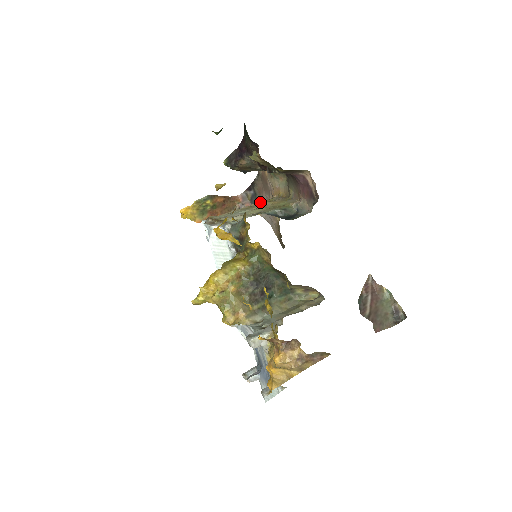
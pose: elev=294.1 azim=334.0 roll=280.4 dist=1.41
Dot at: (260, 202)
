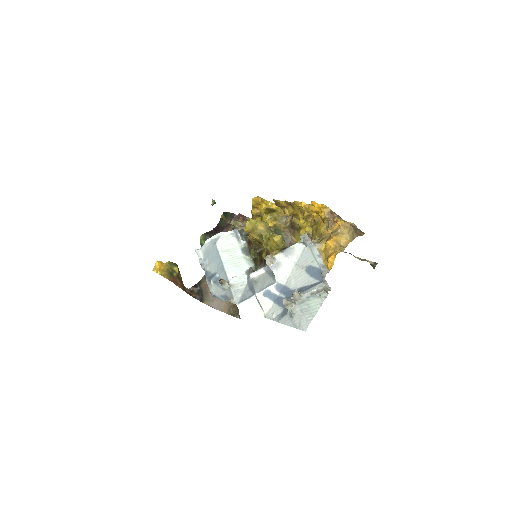
Dot at: occluded
